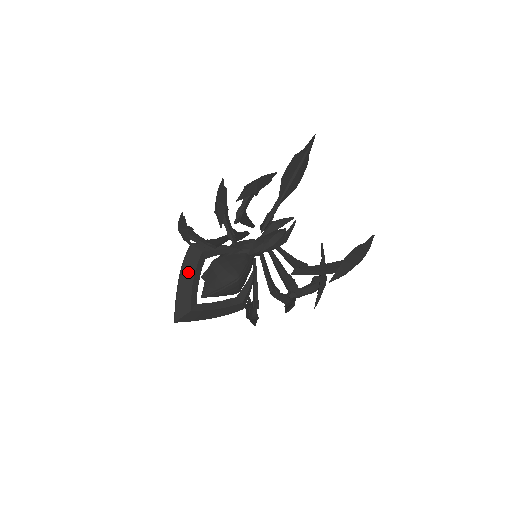
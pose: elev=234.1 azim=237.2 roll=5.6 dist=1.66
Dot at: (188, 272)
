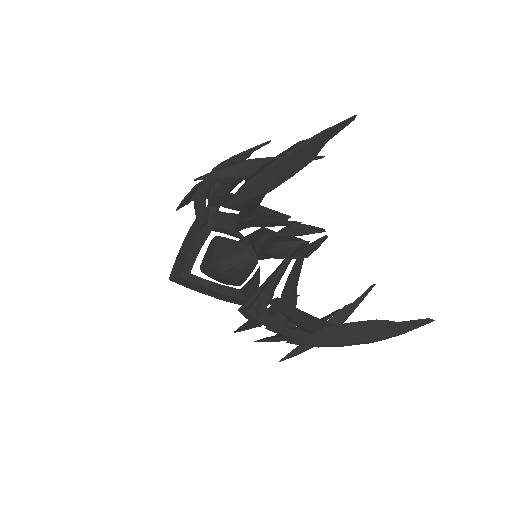
Dot at: (191, 236)
